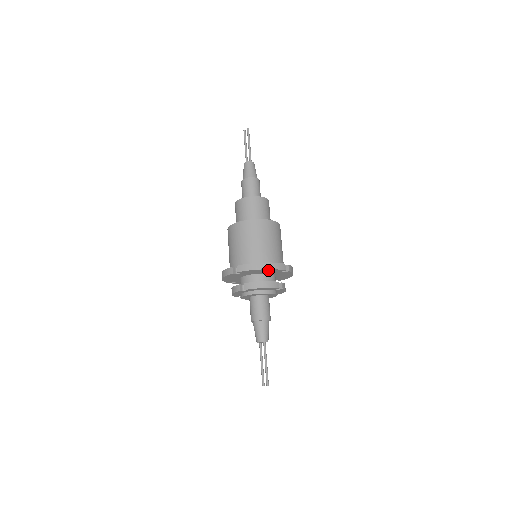
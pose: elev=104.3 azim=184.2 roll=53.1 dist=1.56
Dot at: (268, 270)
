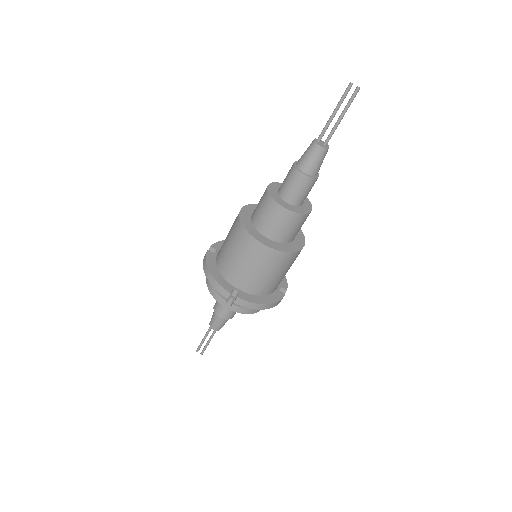
Dot at: occluded
